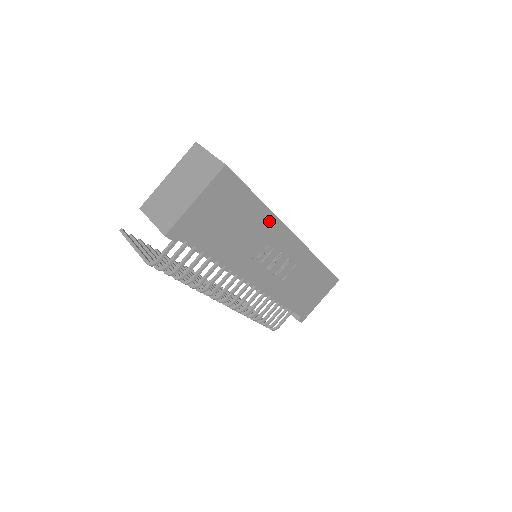
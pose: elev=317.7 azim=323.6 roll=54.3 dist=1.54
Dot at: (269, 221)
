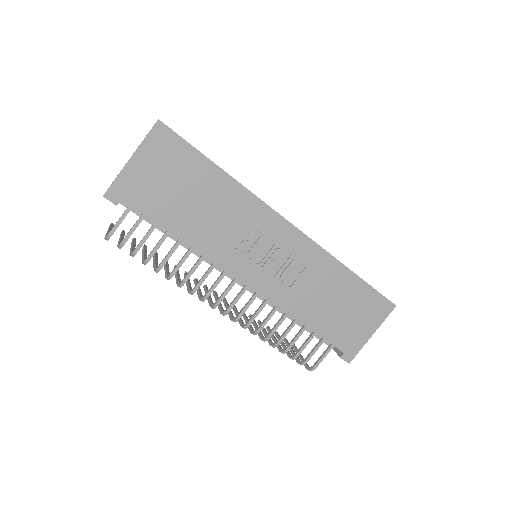
Dot at: (241, 197)
